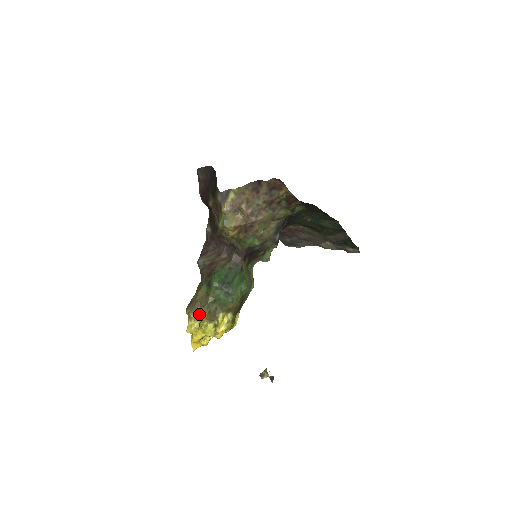
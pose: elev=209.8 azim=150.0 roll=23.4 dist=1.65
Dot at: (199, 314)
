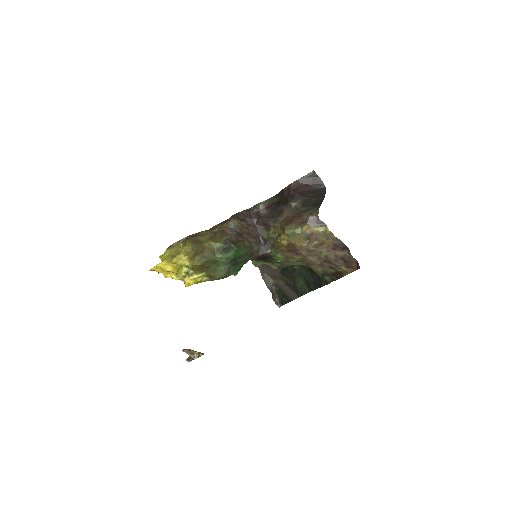
Dot at: (195, 258)
